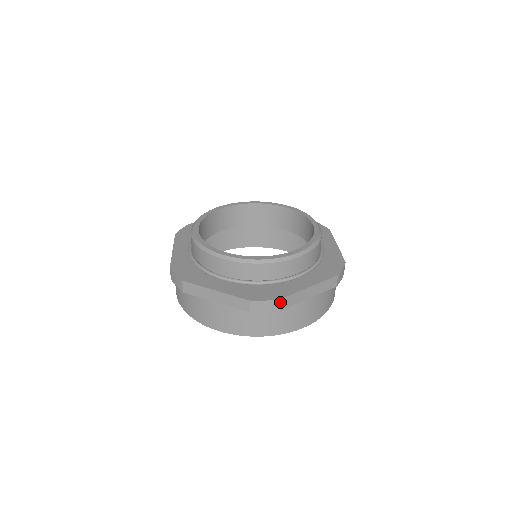
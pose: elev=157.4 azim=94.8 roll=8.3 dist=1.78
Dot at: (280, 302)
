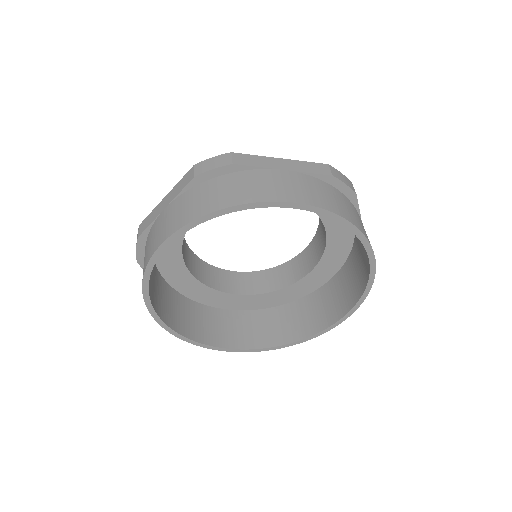
Dot at: occluded
